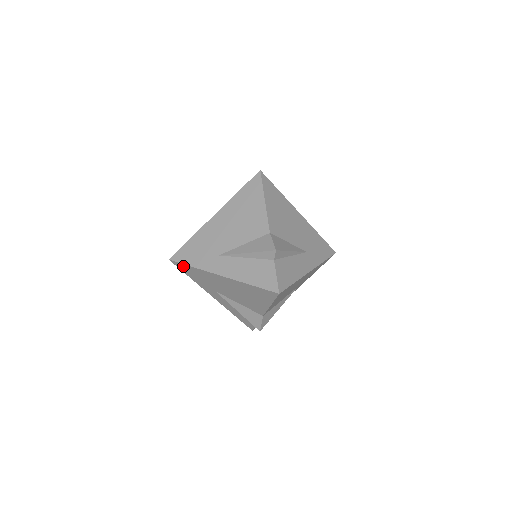
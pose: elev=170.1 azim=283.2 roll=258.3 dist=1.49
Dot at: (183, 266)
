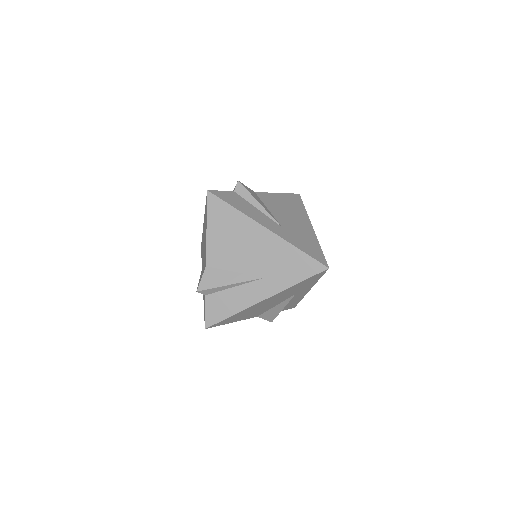
Dot at: occluded
